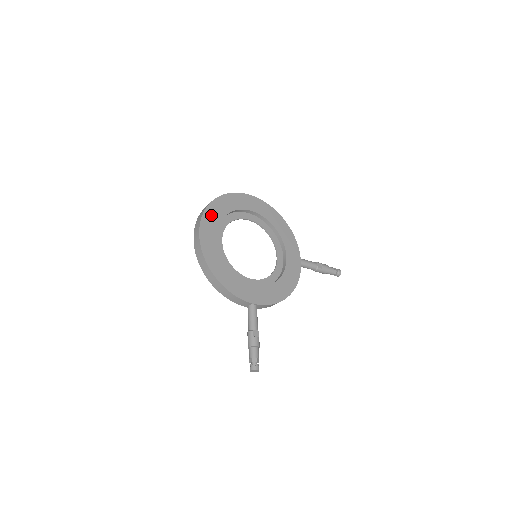
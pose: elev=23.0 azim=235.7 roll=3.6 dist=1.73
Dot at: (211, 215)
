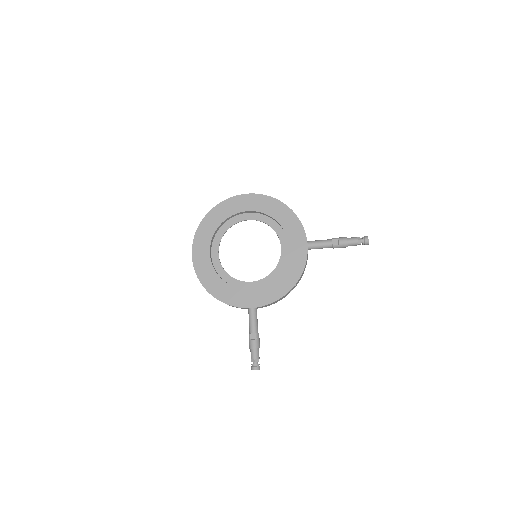
Dot at: (203, 233)
